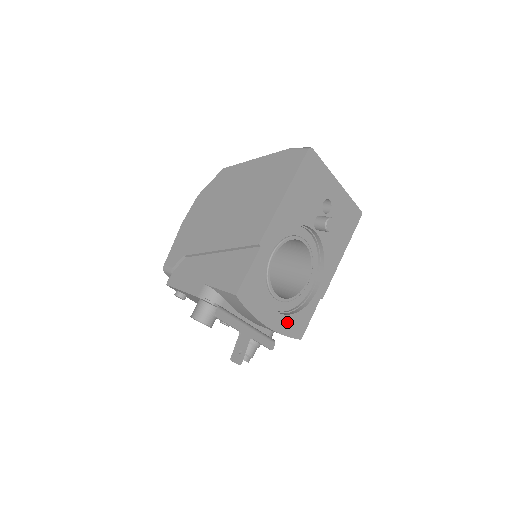
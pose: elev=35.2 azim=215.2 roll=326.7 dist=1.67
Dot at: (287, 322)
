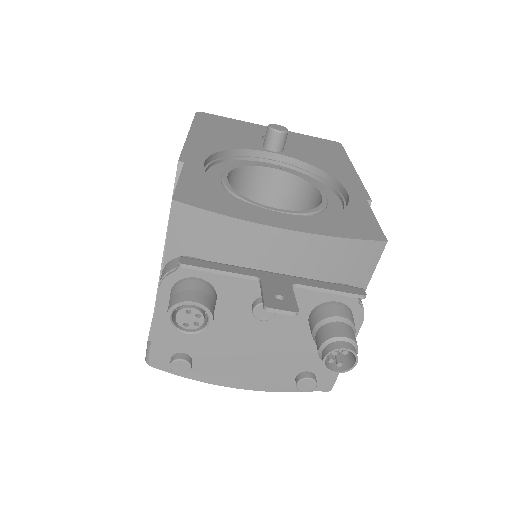
Dot at: (325, 224)
